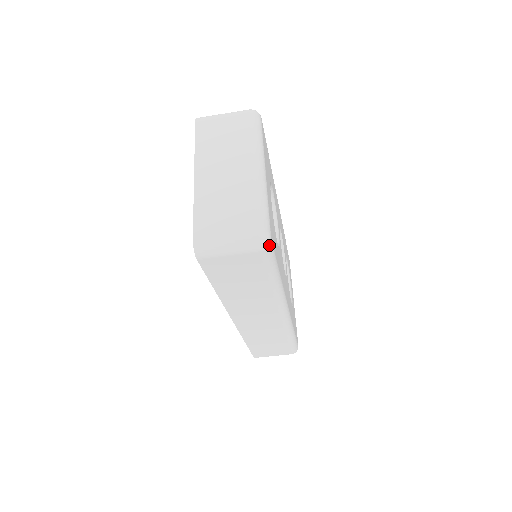
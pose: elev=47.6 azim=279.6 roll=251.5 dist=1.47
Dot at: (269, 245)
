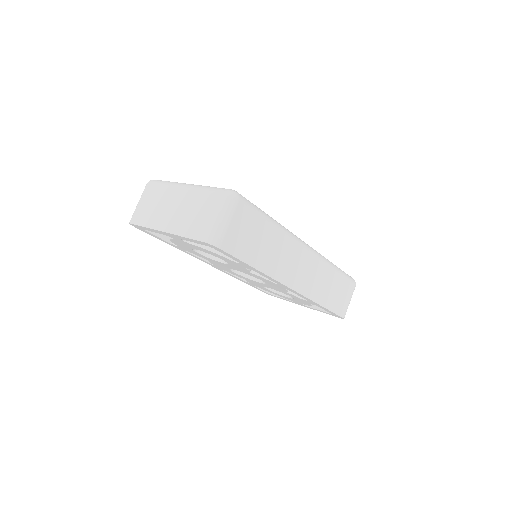
Dot at: (238, 193)
